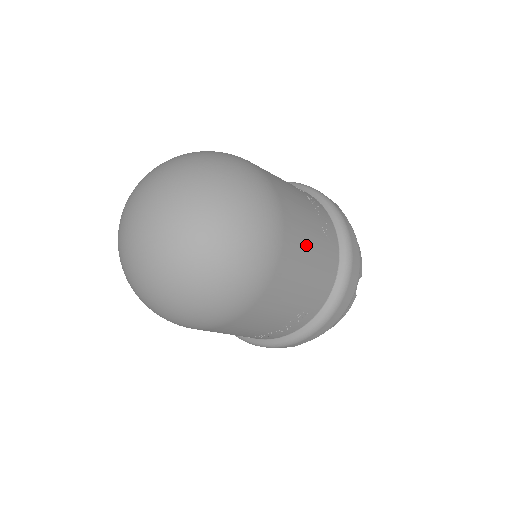
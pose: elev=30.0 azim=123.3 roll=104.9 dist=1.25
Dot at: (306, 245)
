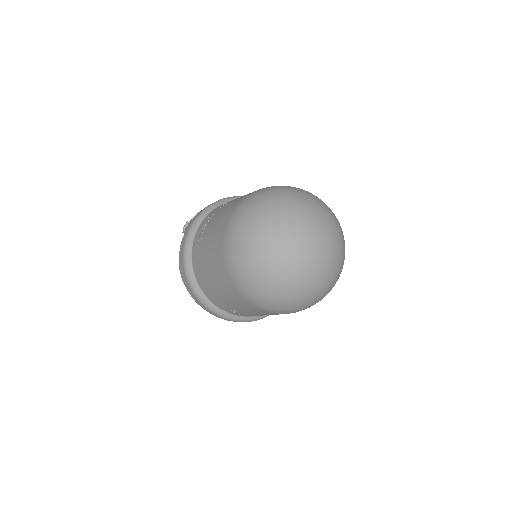
Dot at: occluded
